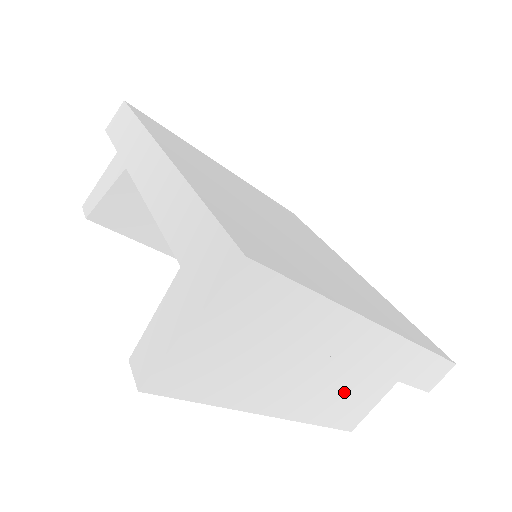
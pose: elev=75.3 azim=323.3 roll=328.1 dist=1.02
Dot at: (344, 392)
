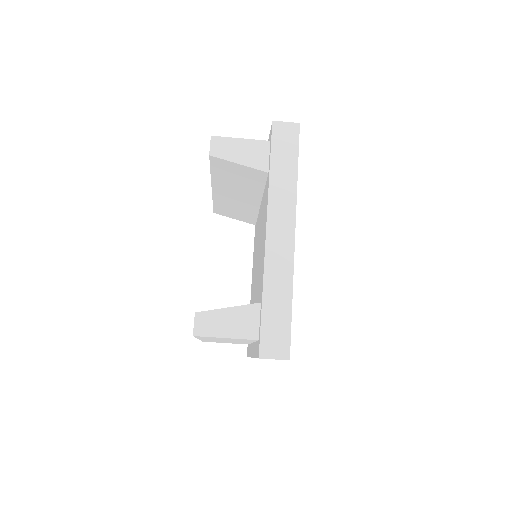
Dot at: occluded
